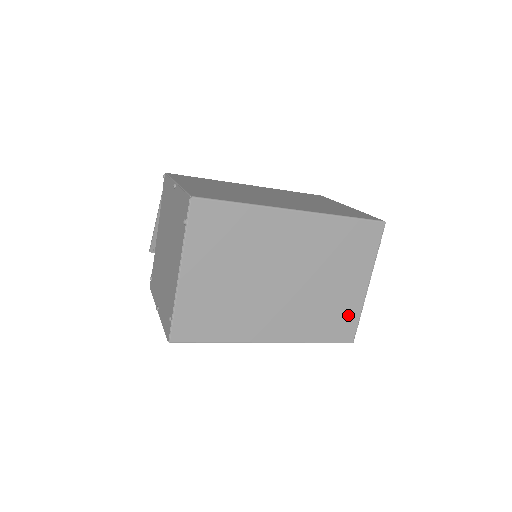
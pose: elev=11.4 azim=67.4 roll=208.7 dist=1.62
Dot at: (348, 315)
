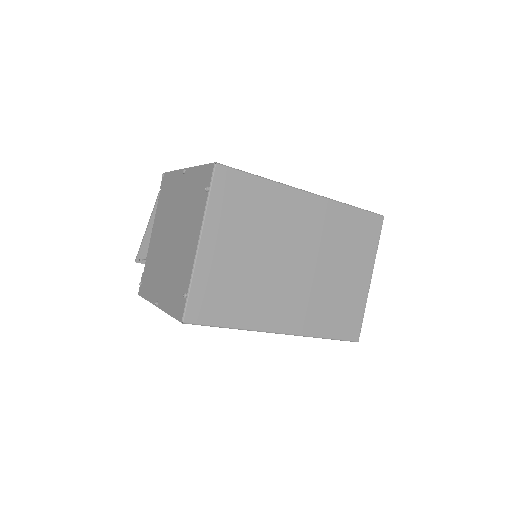
Dot at: (354, 310)
